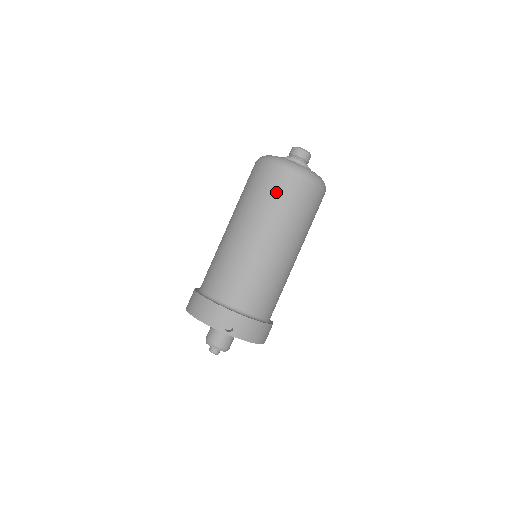
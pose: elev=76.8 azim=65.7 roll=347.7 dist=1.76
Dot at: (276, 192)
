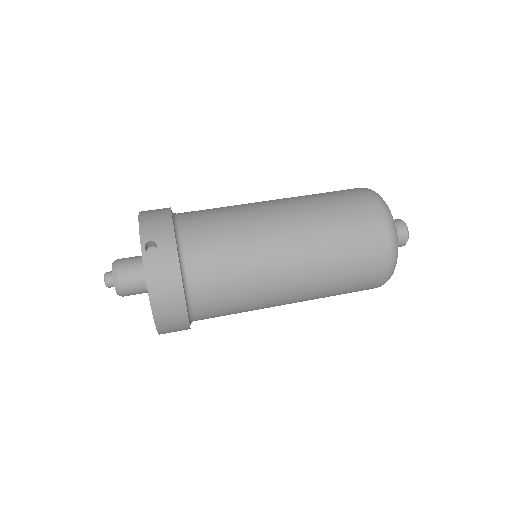
Dot at: (345, 207)
